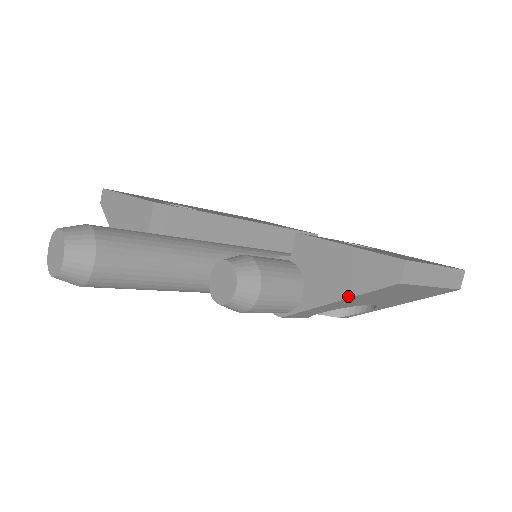
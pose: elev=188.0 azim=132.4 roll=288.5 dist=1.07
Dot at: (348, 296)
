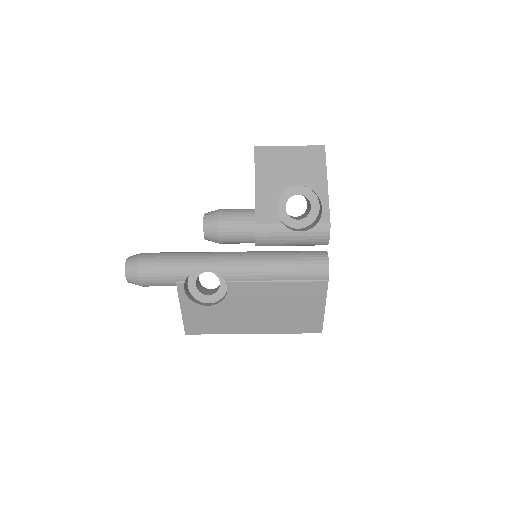
Dot at: occluded
